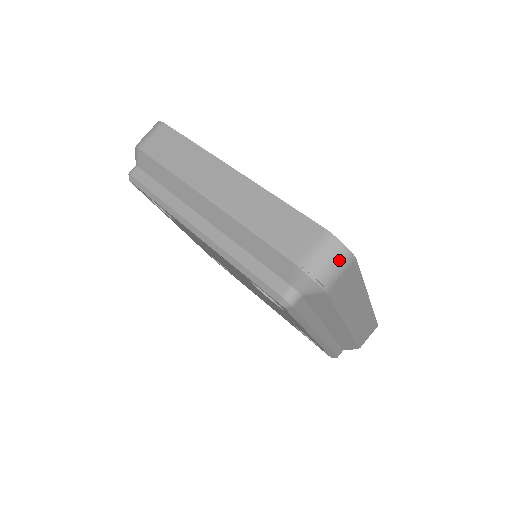
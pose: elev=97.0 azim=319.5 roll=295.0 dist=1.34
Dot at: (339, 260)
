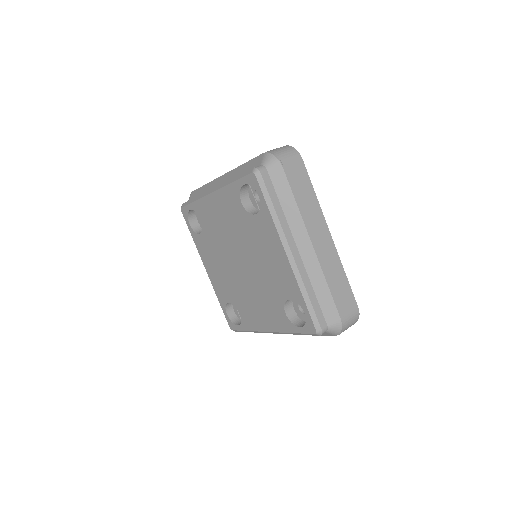
Dot at: (290, 151)
